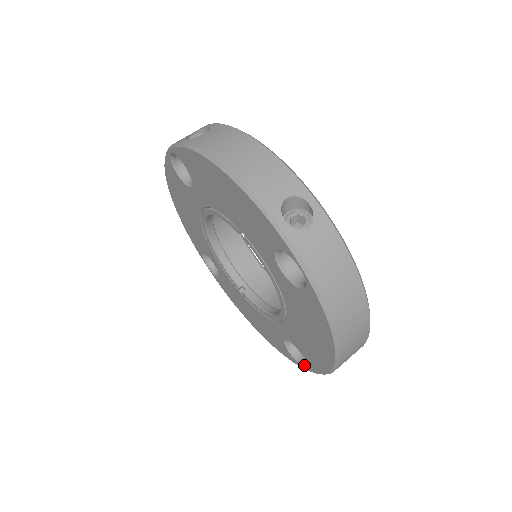
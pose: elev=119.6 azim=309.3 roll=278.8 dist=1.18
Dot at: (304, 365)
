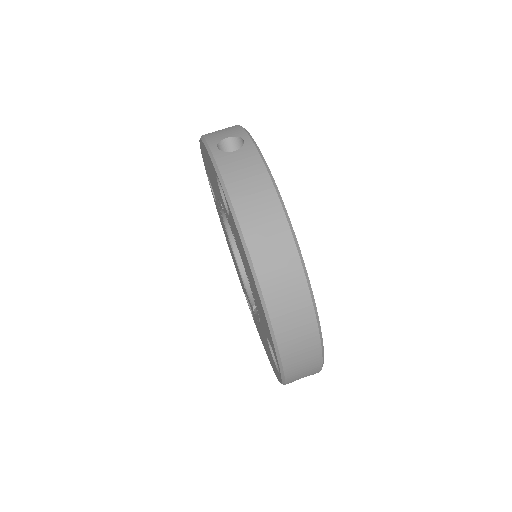
Dot at: occluded
